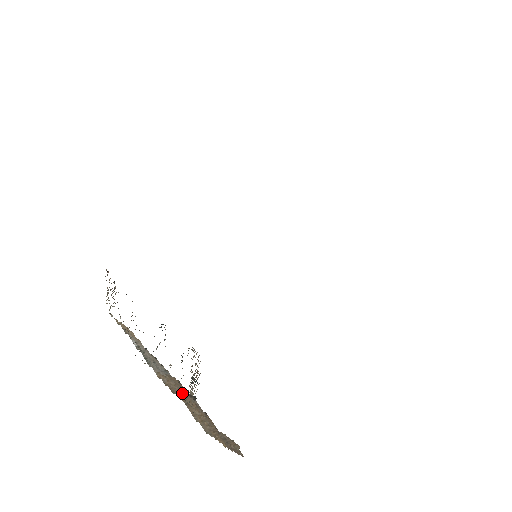
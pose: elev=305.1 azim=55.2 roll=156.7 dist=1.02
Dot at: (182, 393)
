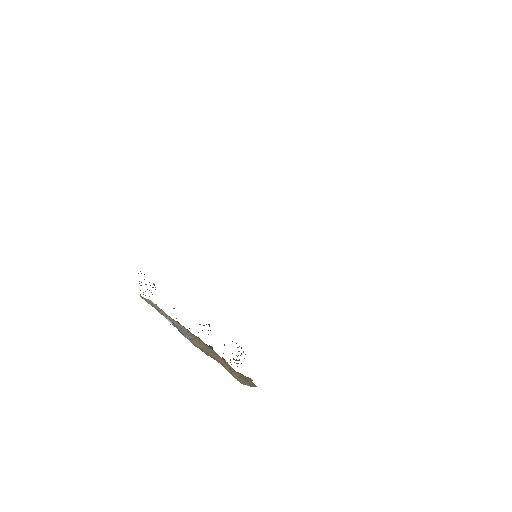
Dot at: (207, 349)
